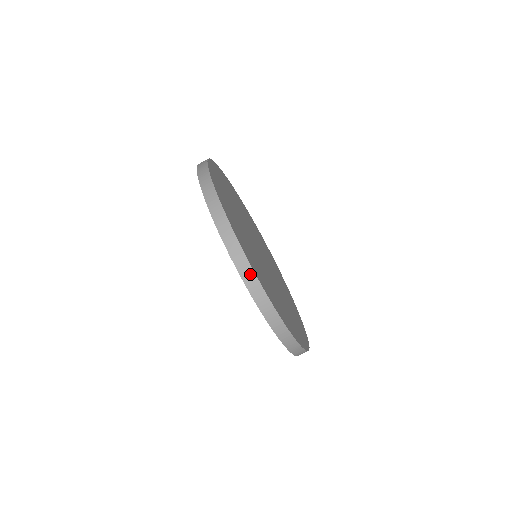
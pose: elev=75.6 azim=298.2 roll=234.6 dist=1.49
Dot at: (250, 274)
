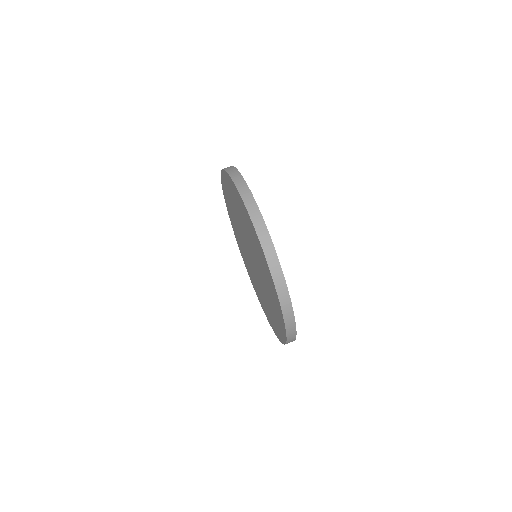
Dot at: (253, 204)
